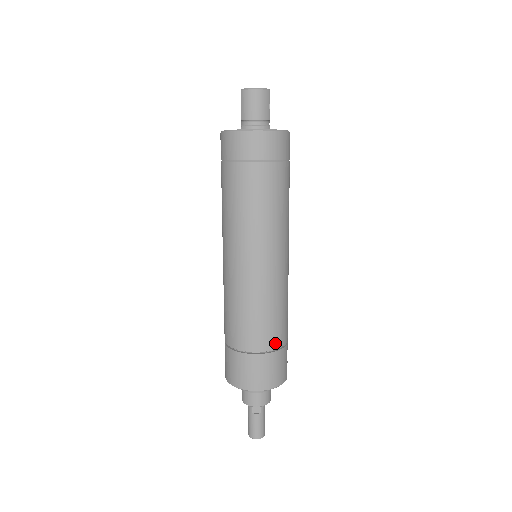
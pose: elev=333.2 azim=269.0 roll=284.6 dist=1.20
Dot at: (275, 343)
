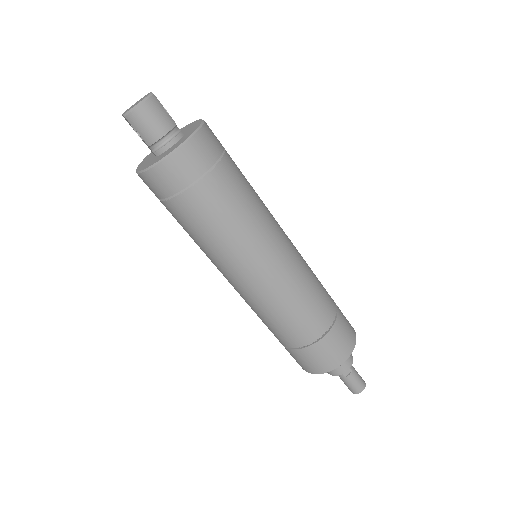
Dot at: (330, 315)
